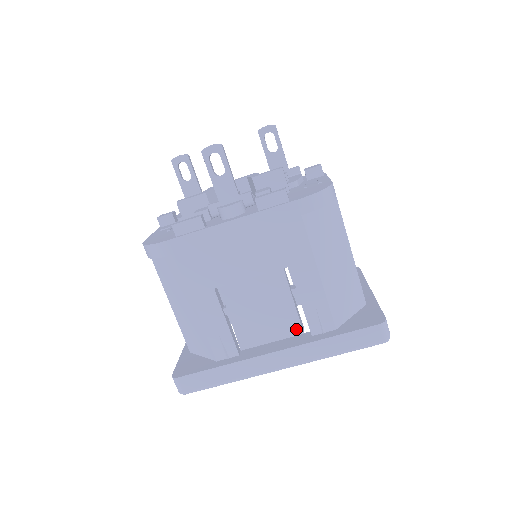
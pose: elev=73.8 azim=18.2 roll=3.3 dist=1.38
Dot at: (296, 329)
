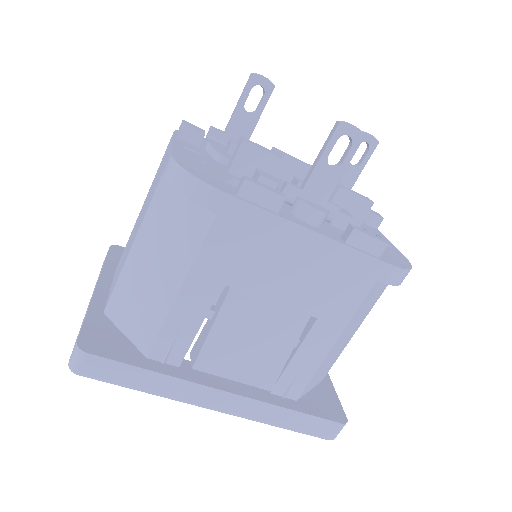
Dot at: (268, 382)
